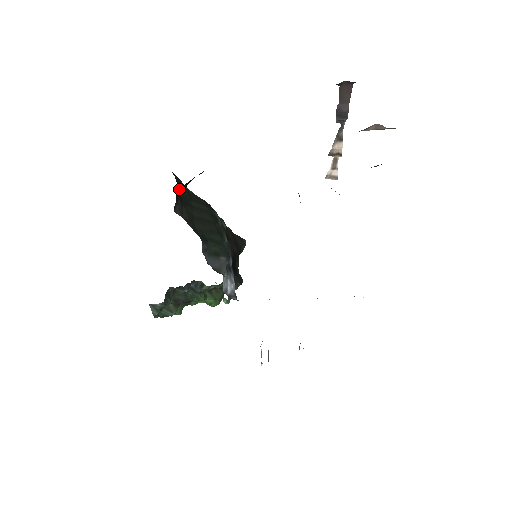
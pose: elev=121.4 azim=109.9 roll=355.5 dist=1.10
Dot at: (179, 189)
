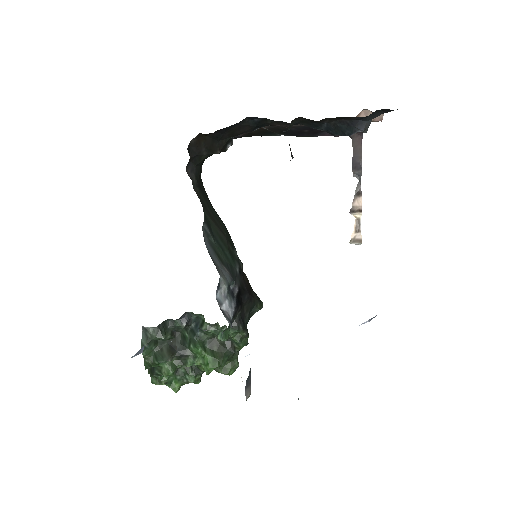
Dot at: (201, 183)
